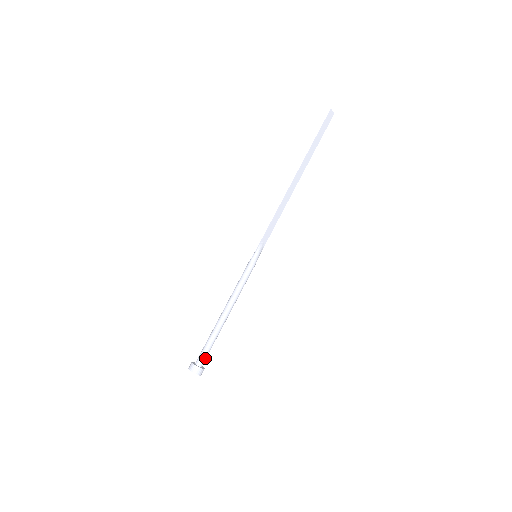
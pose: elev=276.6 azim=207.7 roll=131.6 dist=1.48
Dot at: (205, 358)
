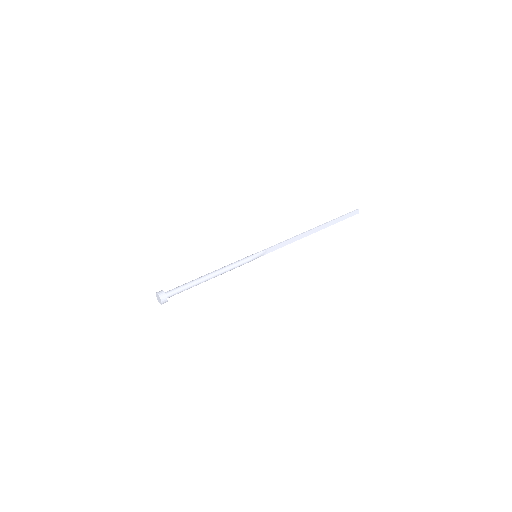
Dot at: (174, 294)
